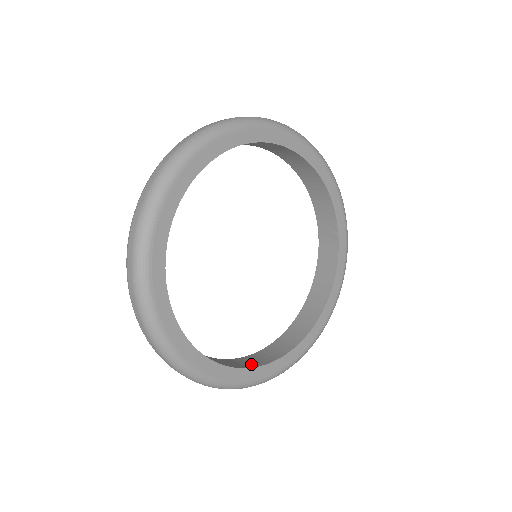
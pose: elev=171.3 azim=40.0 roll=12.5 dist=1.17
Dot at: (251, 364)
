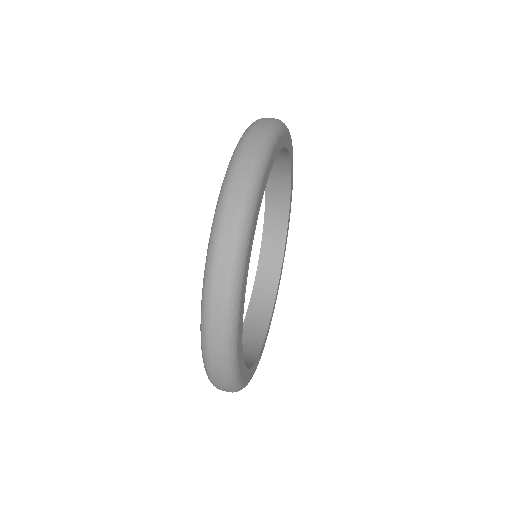
Dot at: (276, 261)
